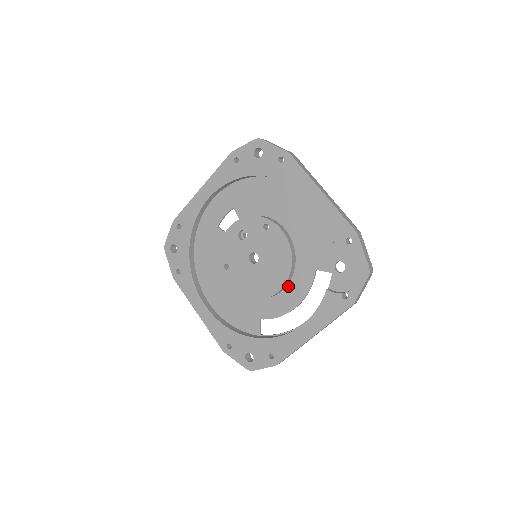
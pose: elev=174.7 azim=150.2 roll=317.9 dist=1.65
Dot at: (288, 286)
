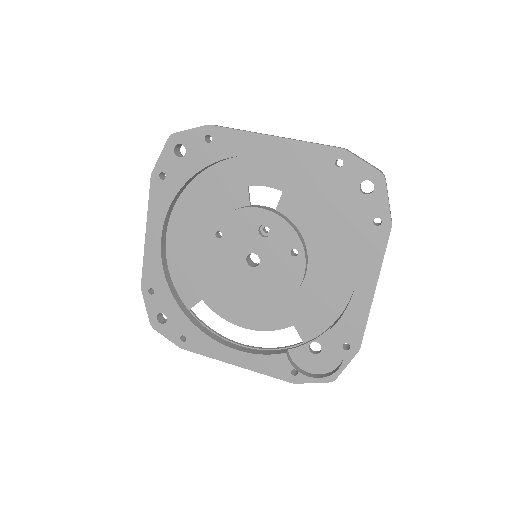
Dot at: occluded
